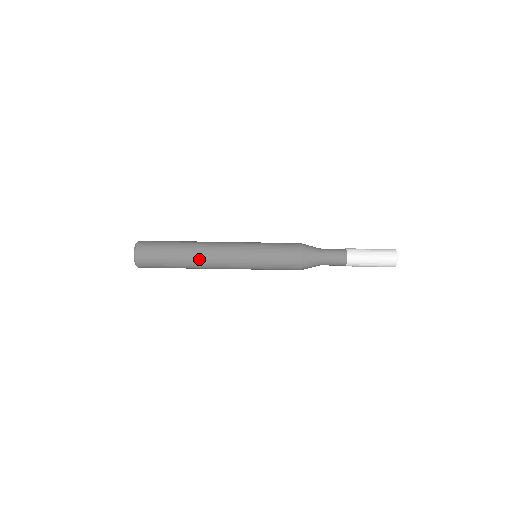
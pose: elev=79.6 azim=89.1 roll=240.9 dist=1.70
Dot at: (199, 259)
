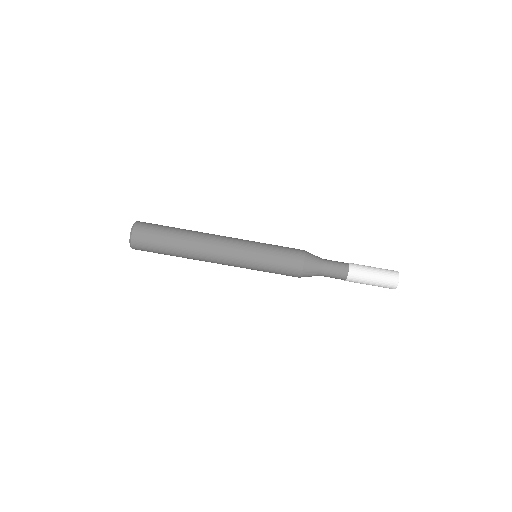
Dot at: (197, 254)
